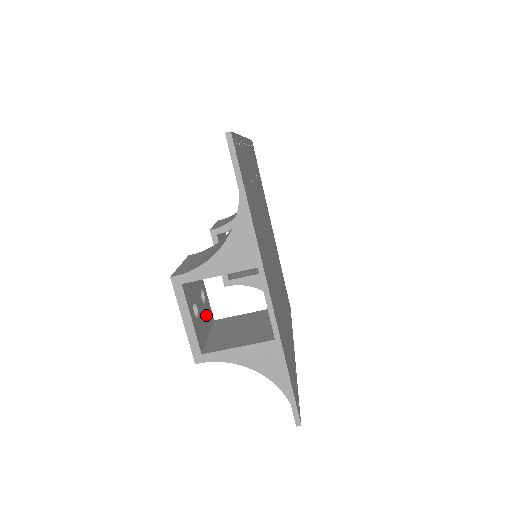
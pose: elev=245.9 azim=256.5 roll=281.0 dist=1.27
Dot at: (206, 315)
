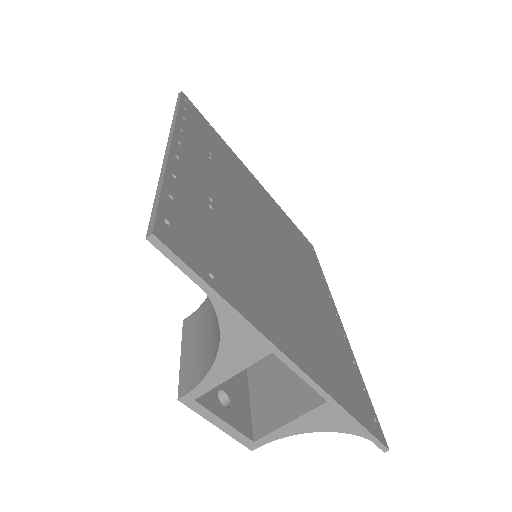
Dot at: (236, 376)
